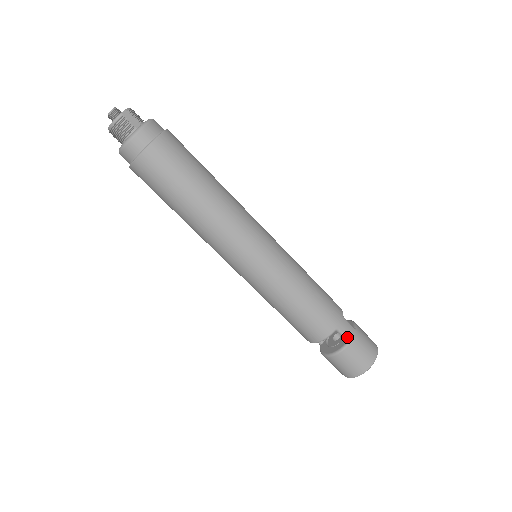
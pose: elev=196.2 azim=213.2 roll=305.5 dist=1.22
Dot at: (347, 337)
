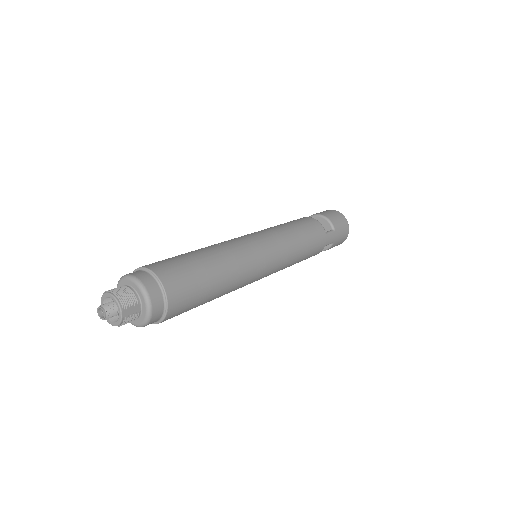
Dot at: (331, 243)
